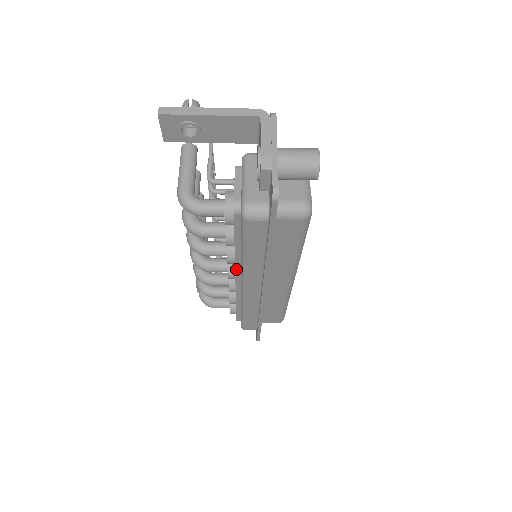
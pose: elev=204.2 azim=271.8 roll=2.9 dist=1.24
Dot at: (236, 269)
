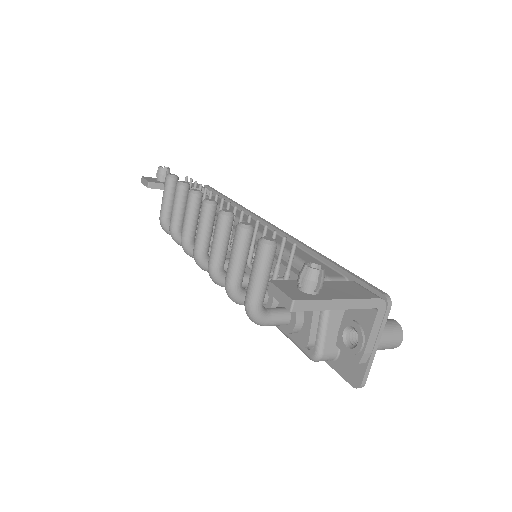
Dot at: occluded
